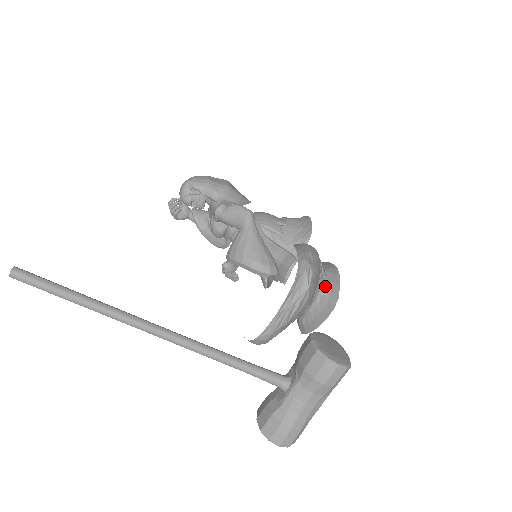
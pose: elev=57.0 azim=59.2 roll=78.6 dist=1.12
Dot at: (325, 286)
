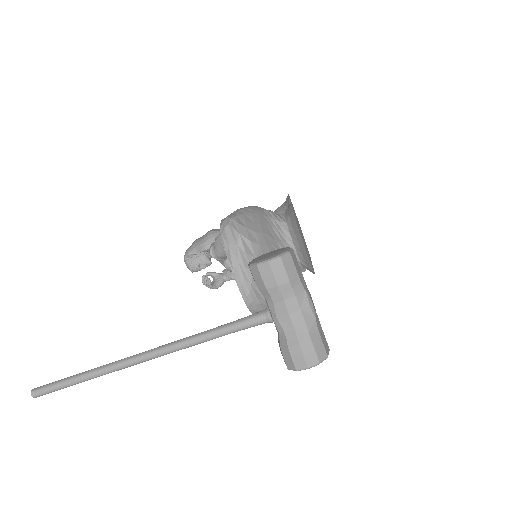
Dot at: (285, 223)
